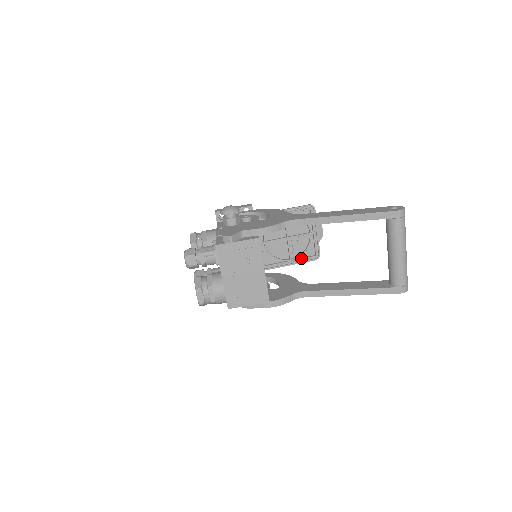
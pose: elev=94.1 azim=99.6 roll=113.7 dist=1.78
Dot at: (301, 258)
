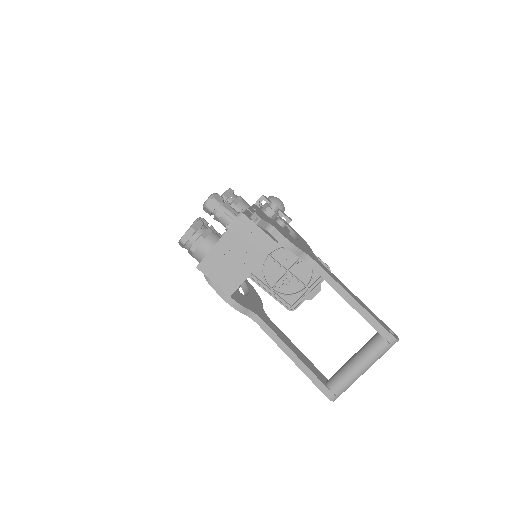
Dot at: (280, 296)
